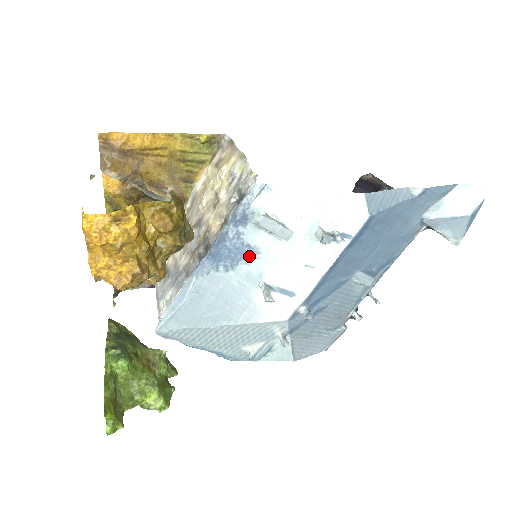
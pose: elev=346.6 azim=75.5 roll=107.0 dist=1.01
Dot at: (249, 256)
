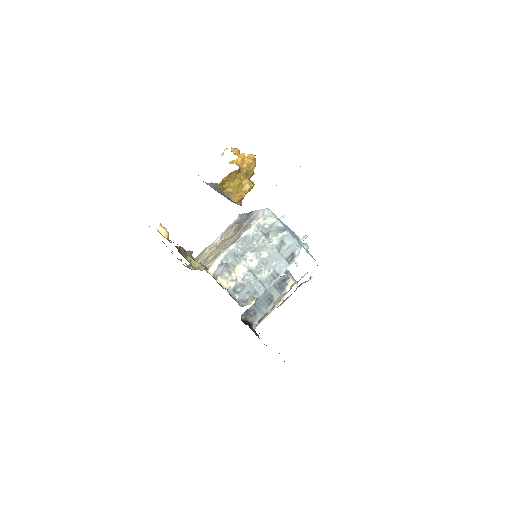
Dot at: occluded
